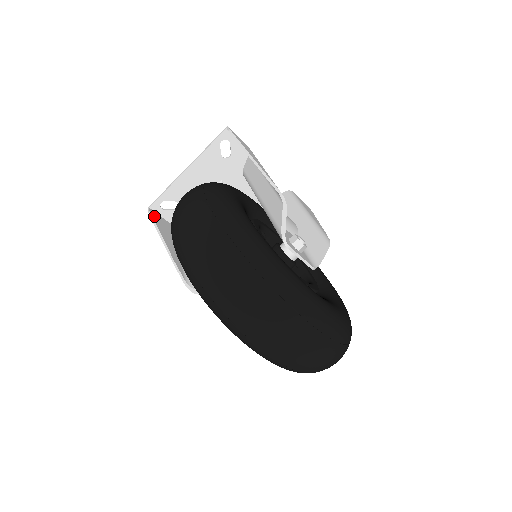
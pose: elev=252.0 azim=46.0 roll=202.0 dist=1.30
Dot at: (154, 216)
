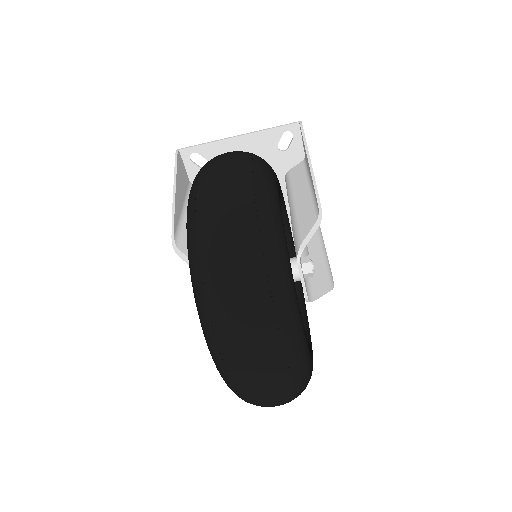
Dot at: (179, 160)
